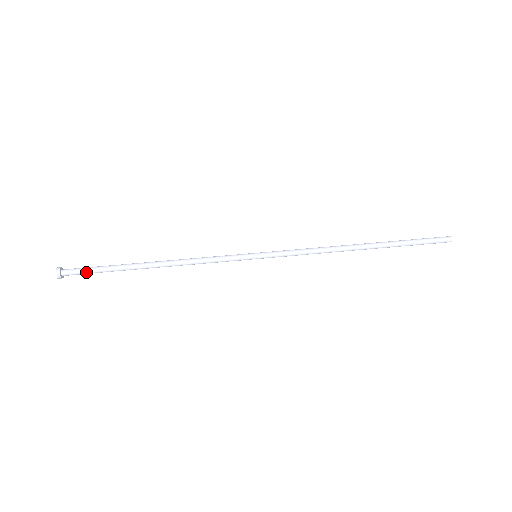
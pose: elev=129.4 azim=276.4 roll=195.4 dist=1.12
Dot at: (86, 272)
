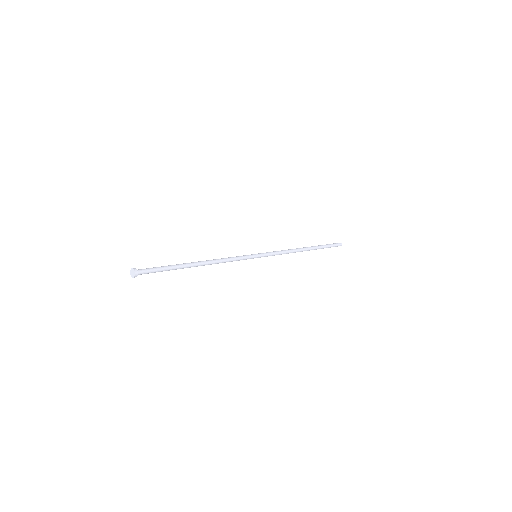
Dot at: (155, 269)
